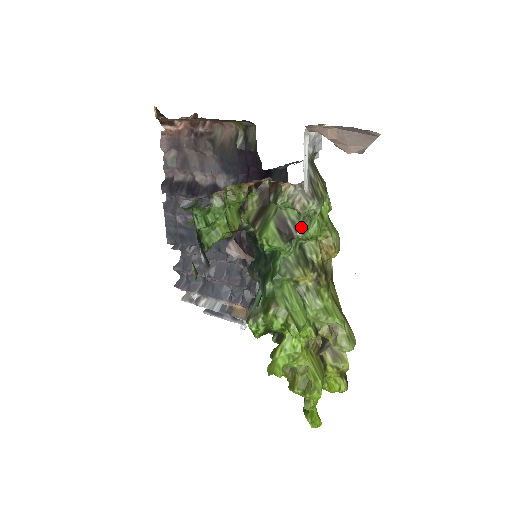
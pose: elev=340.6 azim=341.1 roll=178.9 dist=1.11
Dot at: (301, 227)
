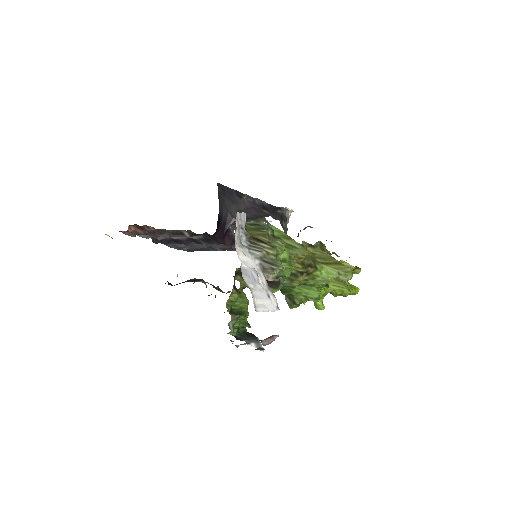
Dot at: (279, 275)
